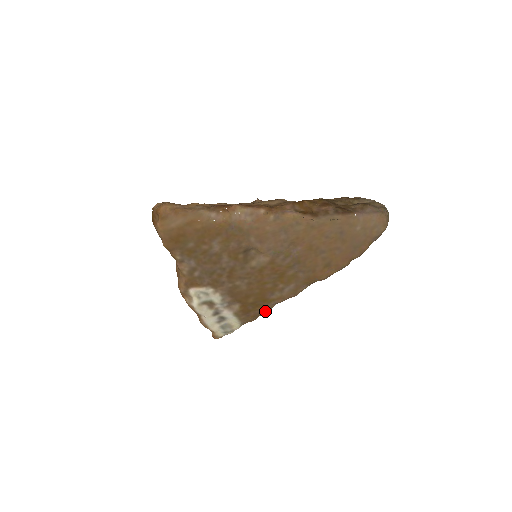
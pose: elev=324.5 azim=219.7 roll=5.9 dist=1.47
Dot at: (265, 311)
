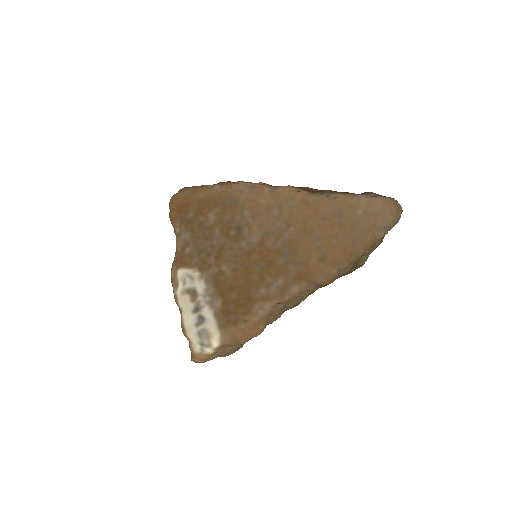
Dot at: (249, 319)
